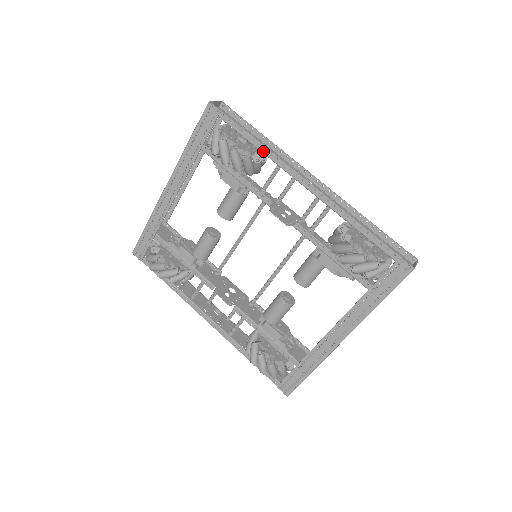
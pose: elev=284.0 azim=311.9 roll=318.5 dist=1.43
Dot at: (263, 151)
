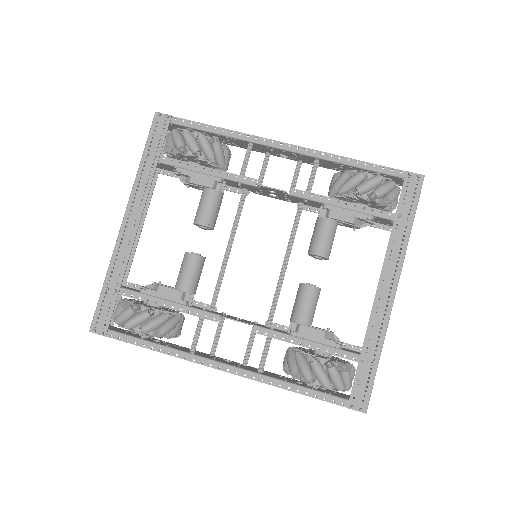
Dot at: (230, 135)
